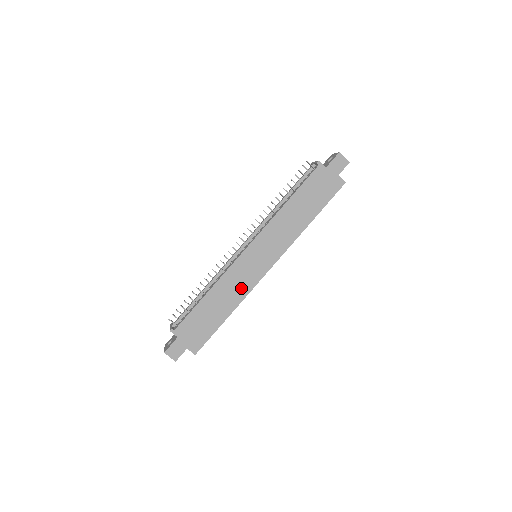
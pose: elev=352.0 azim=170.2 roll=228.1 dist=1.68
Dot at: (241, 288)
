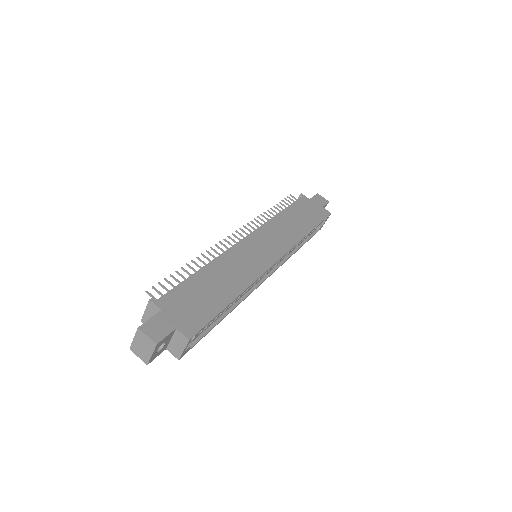
Dot at: (247, 271)
